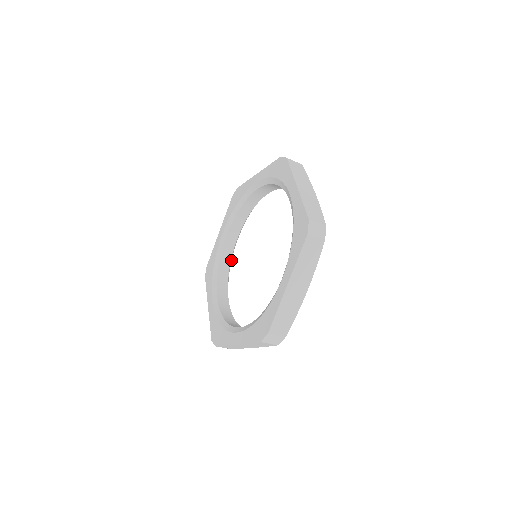
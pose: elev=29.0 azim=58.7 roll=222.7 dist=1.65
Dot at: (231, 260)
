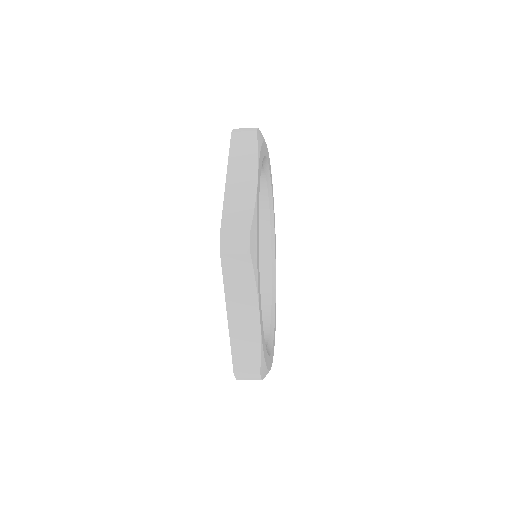
Dot at: (268, 175)
